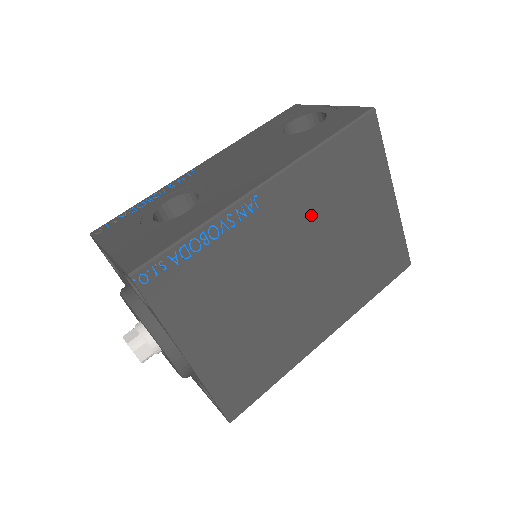
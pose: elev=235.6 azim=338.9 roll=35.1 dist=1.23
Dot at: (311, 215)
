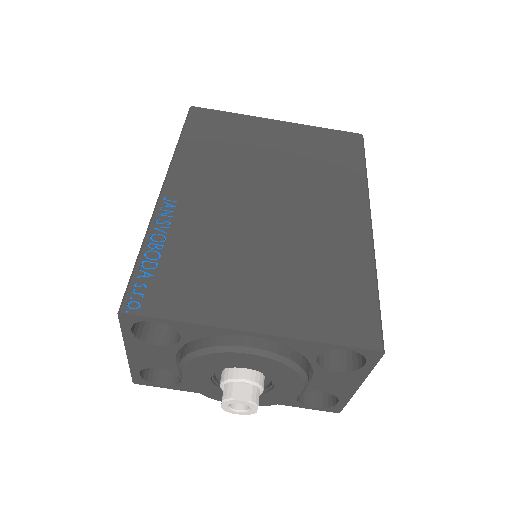
Dot at: (226, 175)
